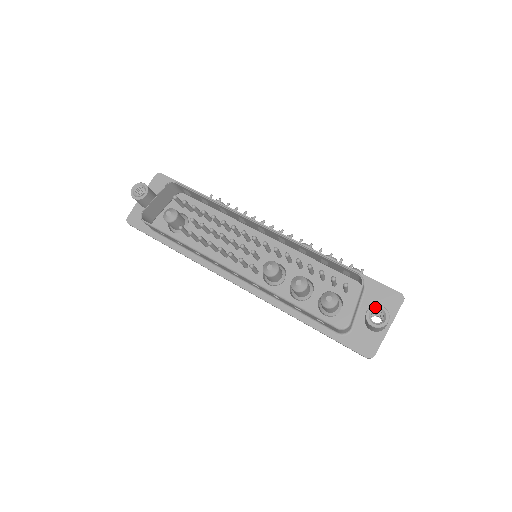
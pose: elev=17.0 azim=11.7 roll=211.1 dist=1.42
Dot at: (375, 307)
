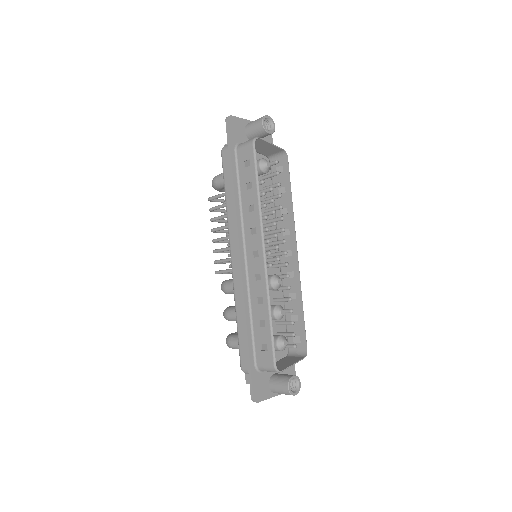
Dot at: (298, 379)
